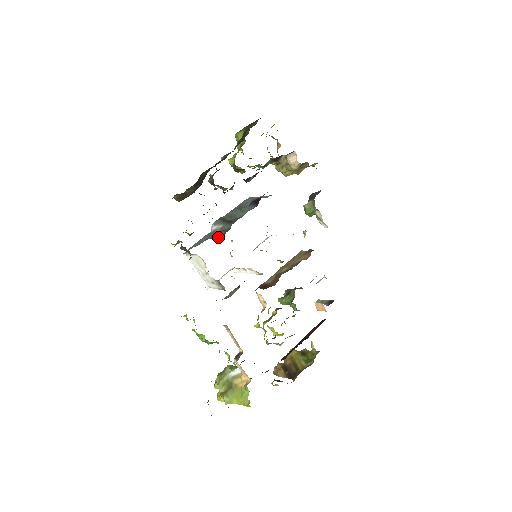
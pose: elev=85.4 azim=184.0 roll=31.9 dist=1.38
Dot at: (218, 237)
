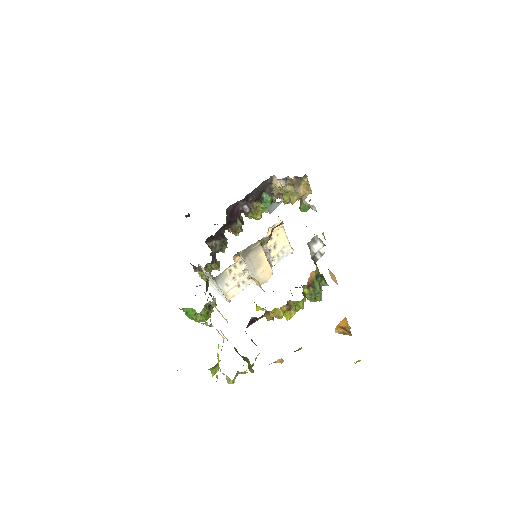
Dot at: occluded
